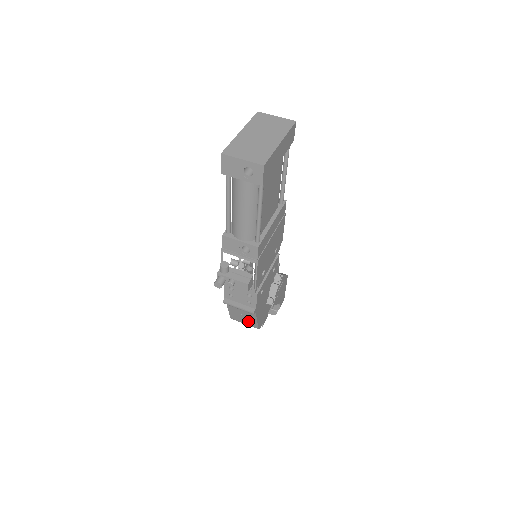
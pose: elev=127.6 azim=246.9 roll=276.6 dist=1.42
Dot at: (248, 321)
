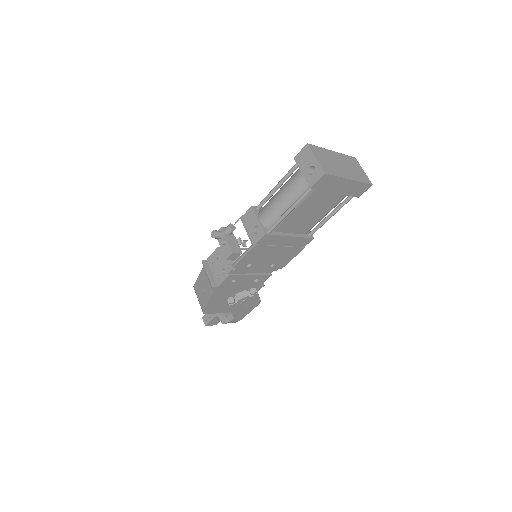
Dot at: (203, 297)
